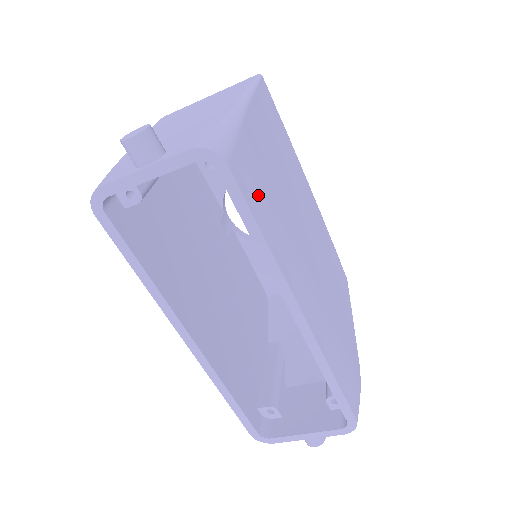
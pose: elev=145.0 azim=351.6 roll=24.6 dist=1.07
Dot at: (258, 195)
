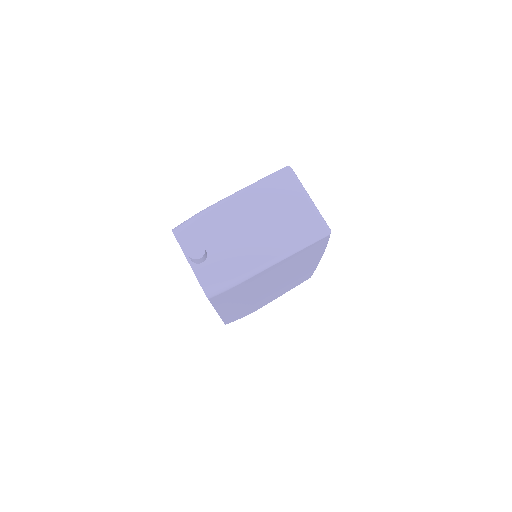
Dot at: (226, 297)
